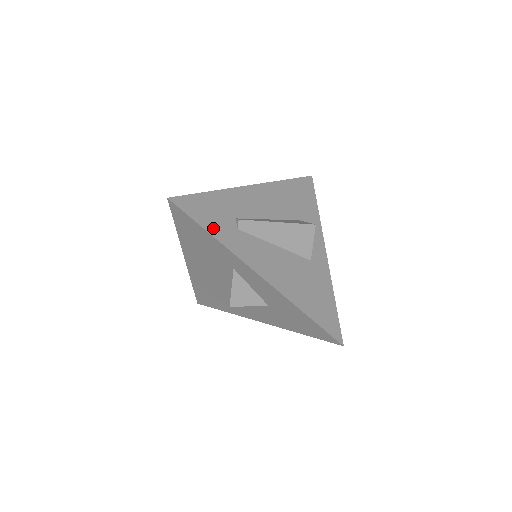
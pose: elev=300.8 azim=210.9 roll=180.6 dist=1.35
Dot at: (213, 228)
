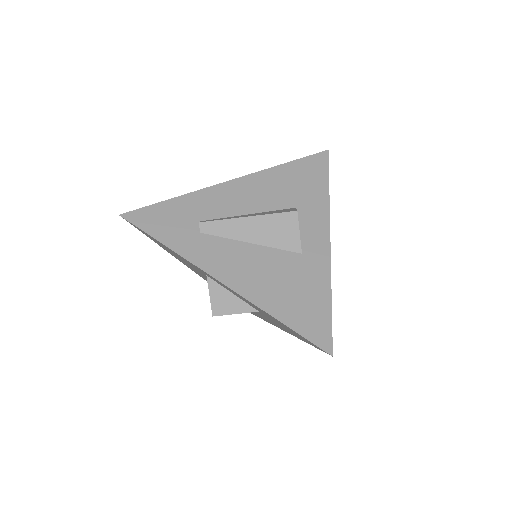
Dot at: (168, 237)
